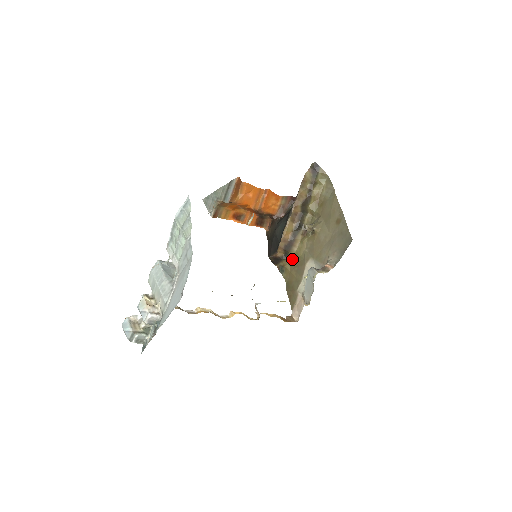
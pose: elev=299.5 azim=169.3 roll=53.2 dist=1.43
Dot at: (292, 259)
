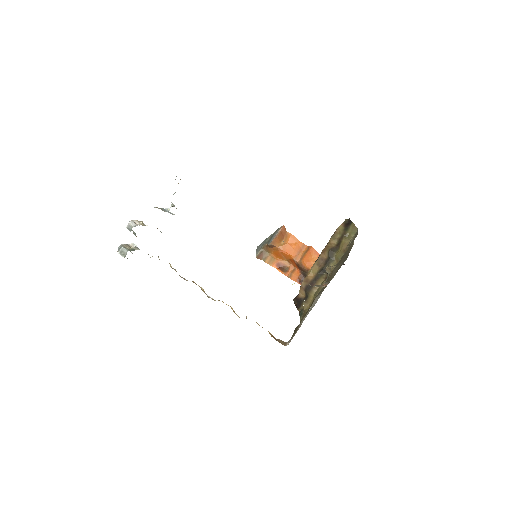
Dot at: (311, 302)
